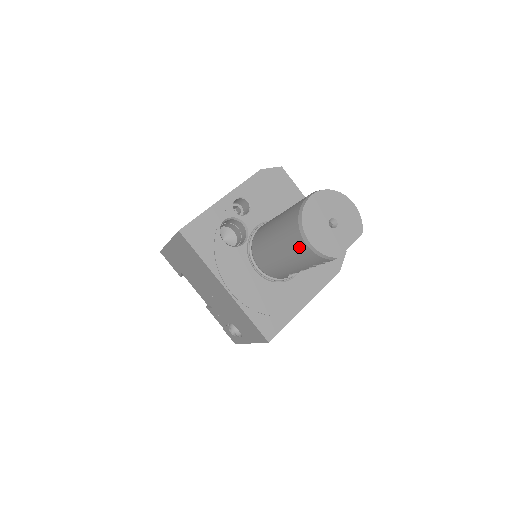
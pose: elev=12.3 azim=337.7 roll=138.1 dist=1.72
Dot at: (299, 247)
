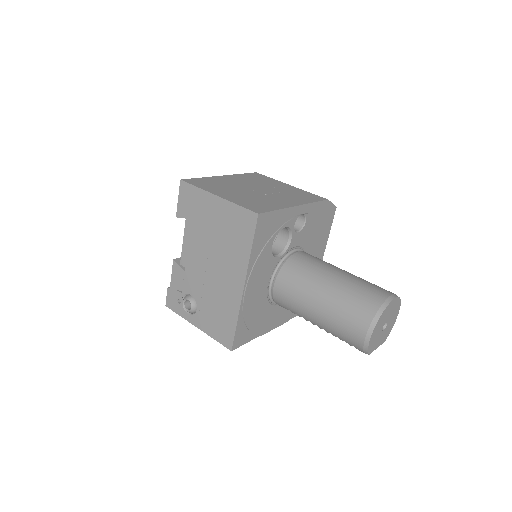
Dot at: (354, 327)
